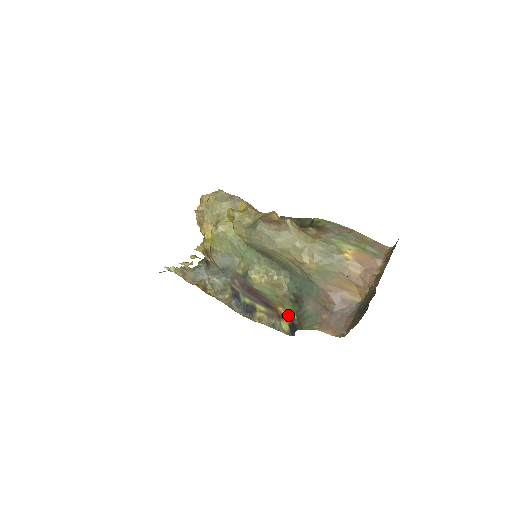
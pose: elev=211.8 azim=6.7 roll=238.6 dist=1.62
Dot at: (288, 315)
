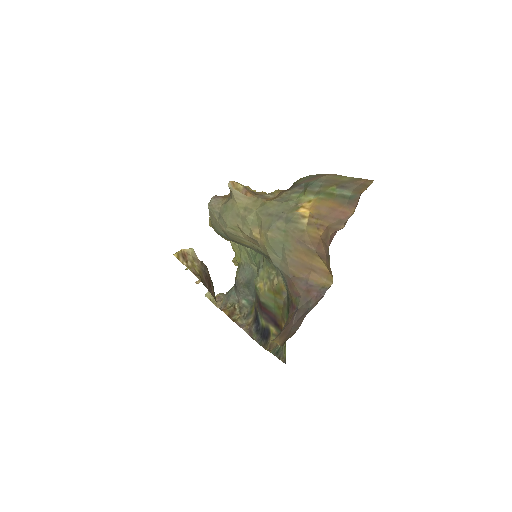
Dot at: occluded
